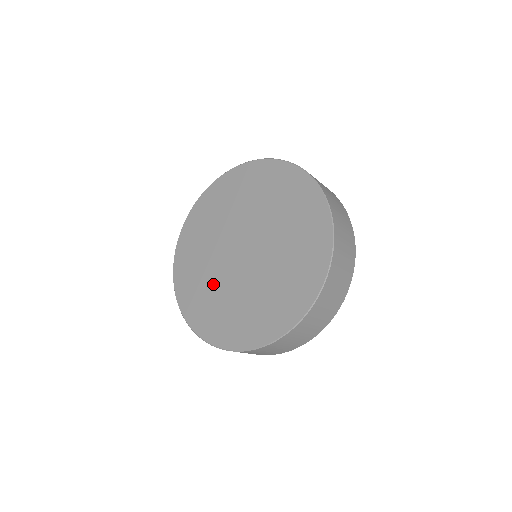
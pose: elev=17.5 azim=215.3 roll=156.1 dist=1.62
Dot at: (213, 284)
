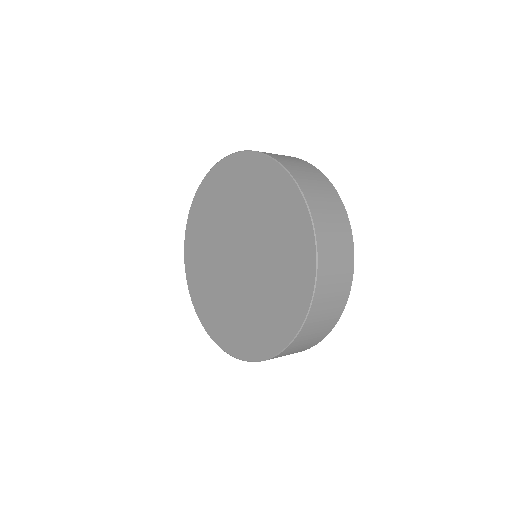
Dot at: (227, 301)
